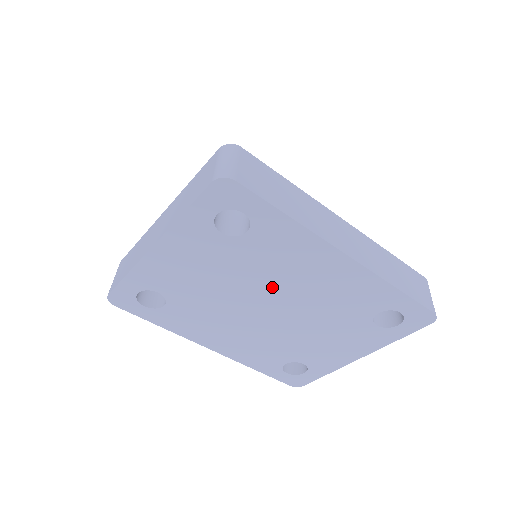
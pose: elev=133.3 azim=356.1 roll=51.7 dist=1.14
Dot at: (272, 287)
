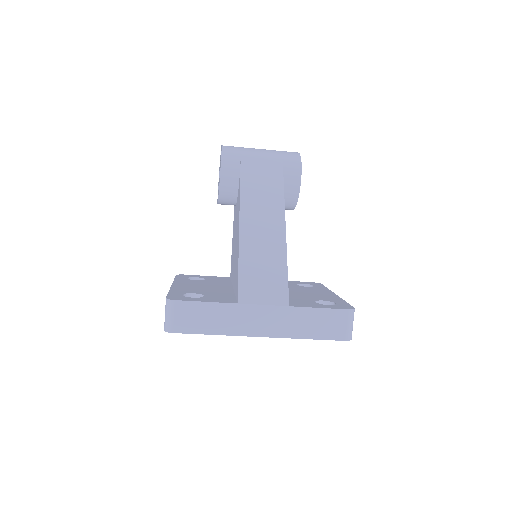
Dot at: occluded
